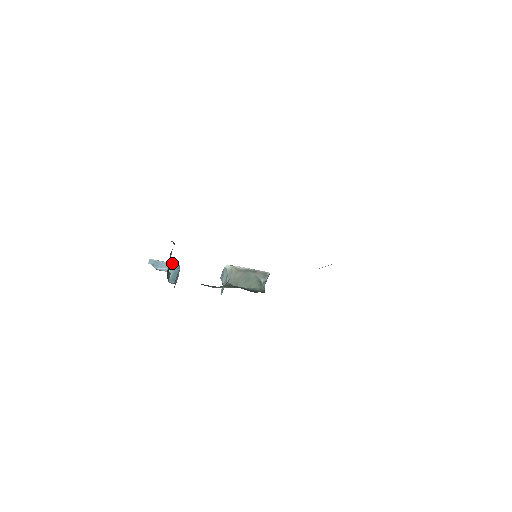
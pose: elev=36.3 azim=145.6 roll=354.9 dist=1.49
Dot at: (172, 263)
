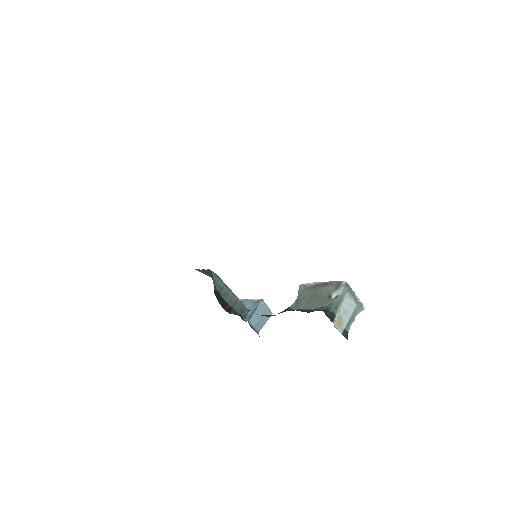
Dot at: (256, 299)
